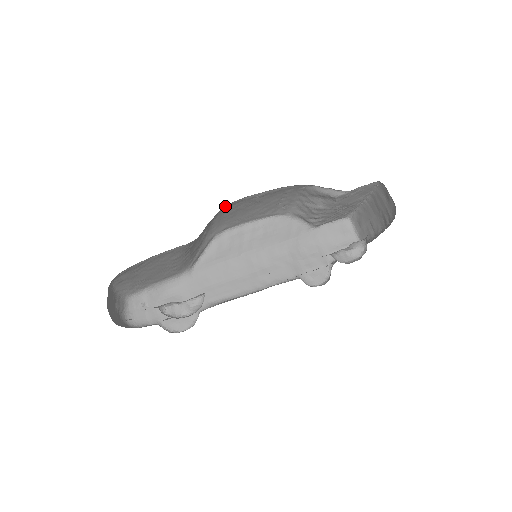
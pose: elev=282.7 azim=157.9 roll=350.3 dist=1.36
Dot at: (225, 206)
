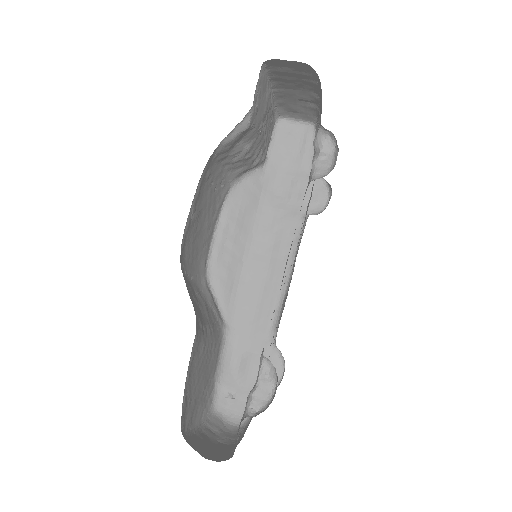
Dot at: (180, 260)
